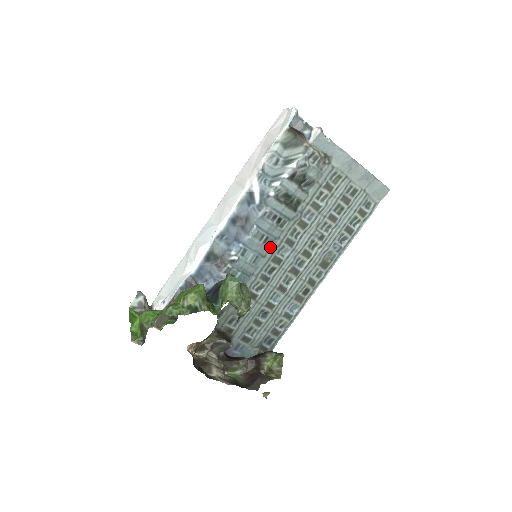
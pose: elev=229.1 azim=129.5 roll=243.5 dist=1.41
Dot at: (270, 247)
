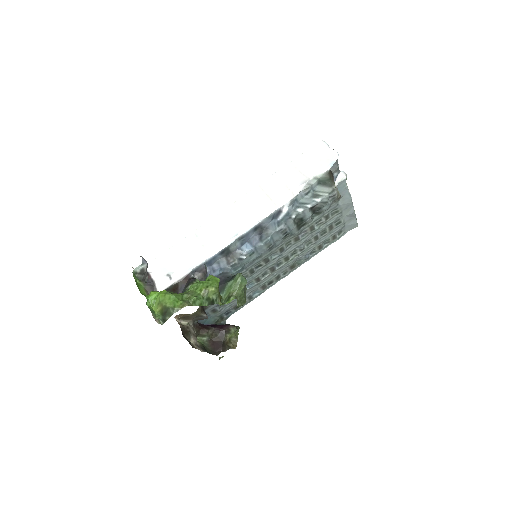
Dot at: (269, 252)
